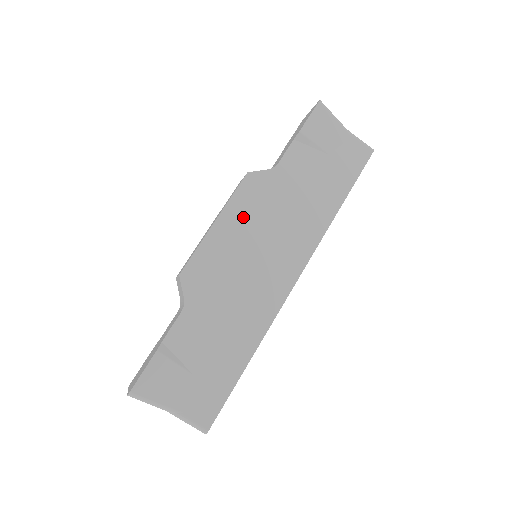
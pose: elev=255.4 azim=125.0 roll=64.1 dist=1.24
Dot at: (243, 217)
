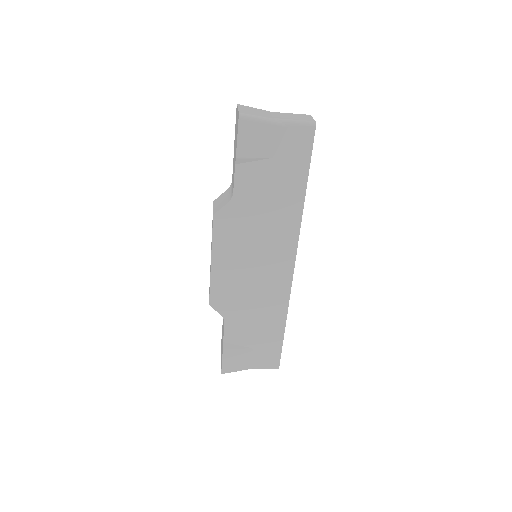
Dot at: (229, 248)
